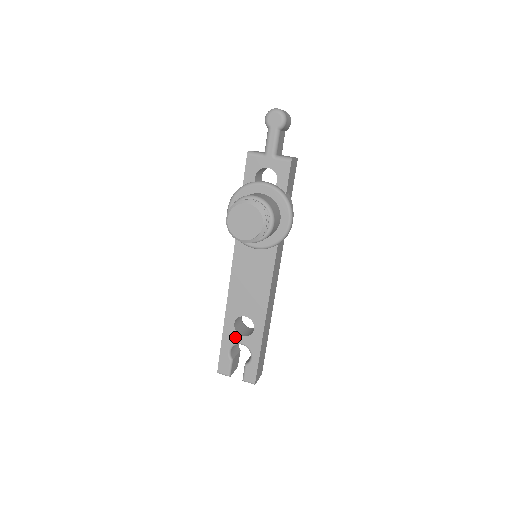
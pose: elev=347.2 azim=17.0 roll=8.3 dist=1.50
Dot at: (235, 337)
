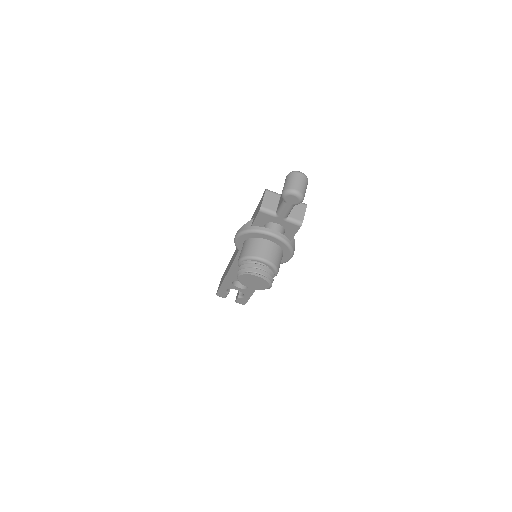
Dot at: (232, 287)
